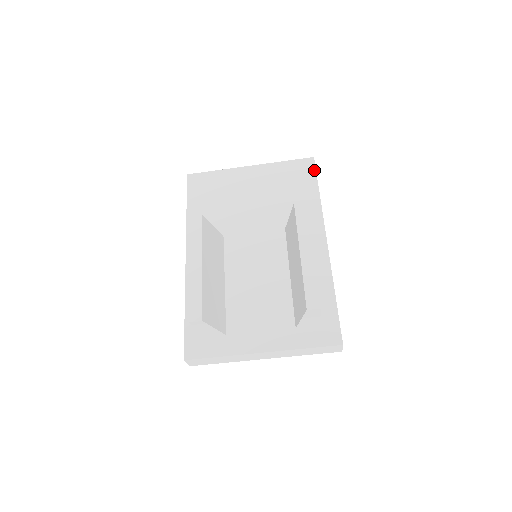
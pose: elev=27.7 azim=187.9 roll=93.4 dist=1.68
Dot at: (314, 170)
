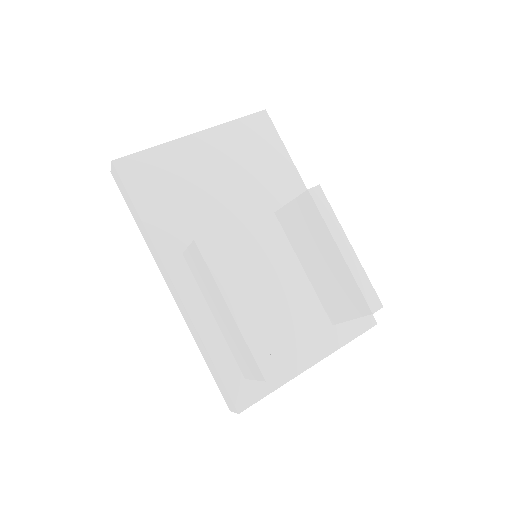
Dot at: (273, 128)
